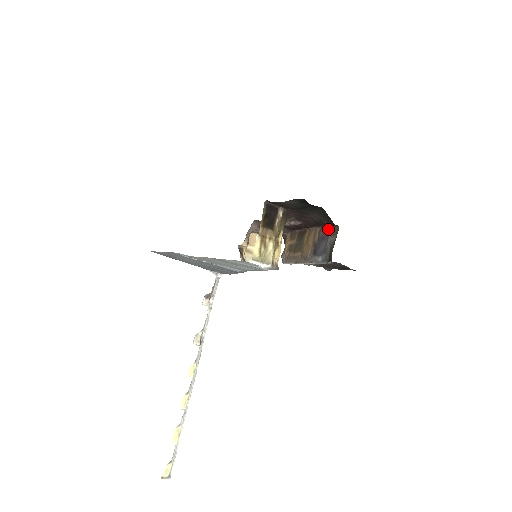
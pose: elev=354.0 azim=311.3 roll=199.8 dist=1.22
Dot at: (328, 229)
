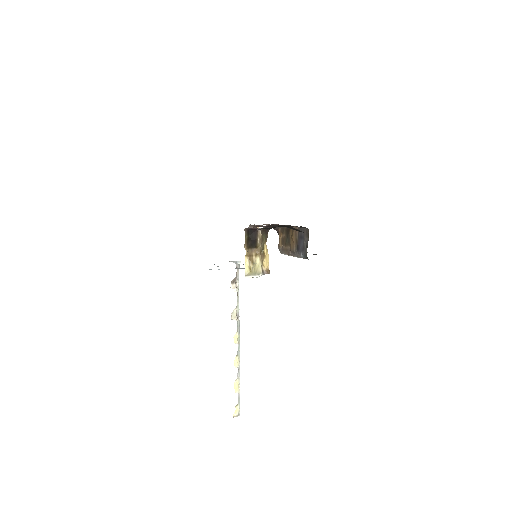
Dot at: (303, 230)
